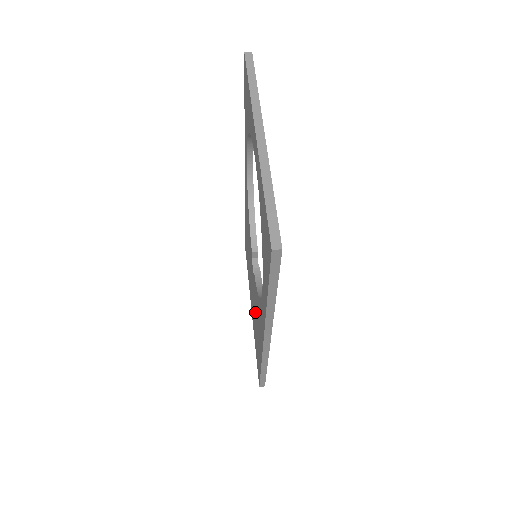
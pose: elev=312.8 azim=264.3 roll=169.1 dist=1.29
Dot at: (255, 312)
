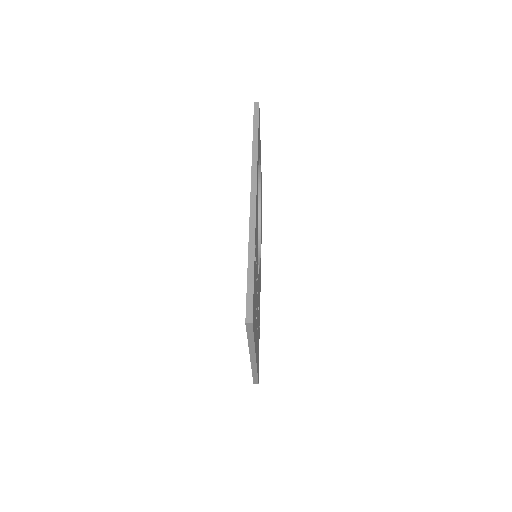
Dot at: occluded
